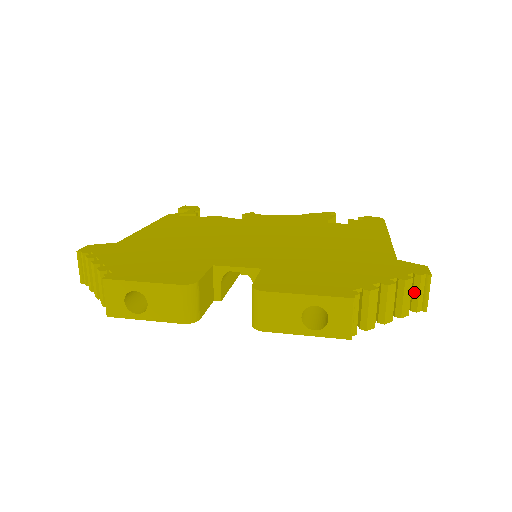
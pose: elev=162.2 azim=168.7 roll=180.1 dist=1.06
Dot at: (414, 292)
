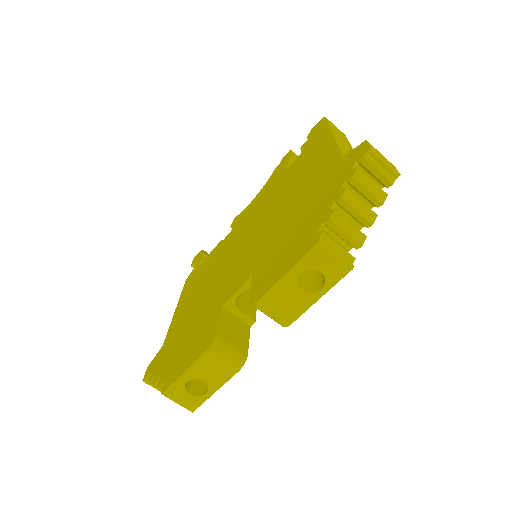
Dot at: (373, 173)
